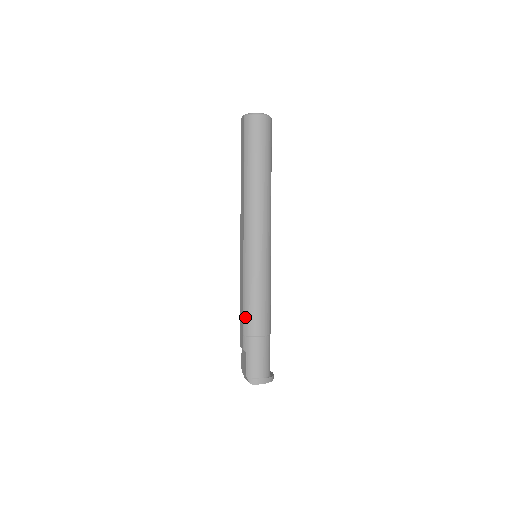
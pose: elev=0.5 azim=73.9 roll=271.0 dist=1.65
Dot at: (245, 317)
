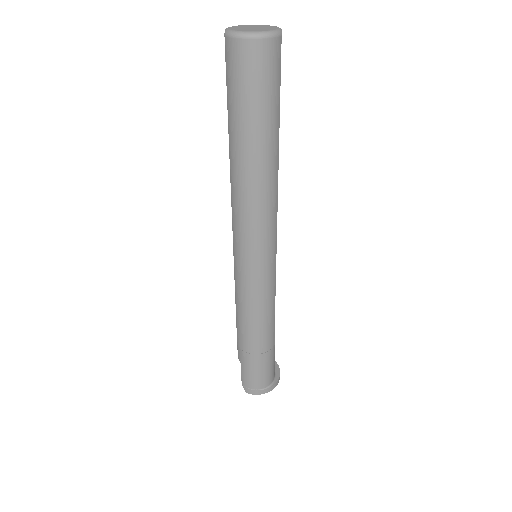
Dot at: (238, 330)
